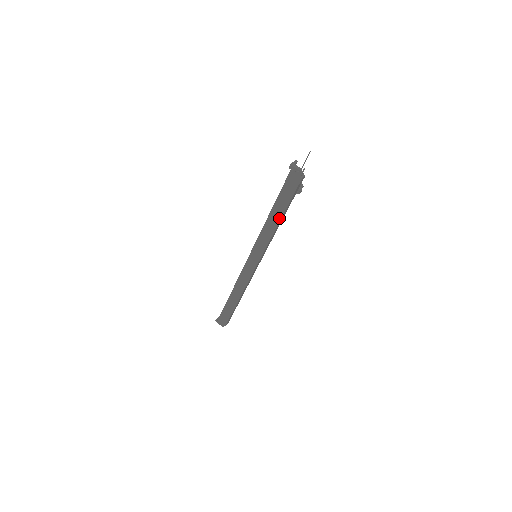
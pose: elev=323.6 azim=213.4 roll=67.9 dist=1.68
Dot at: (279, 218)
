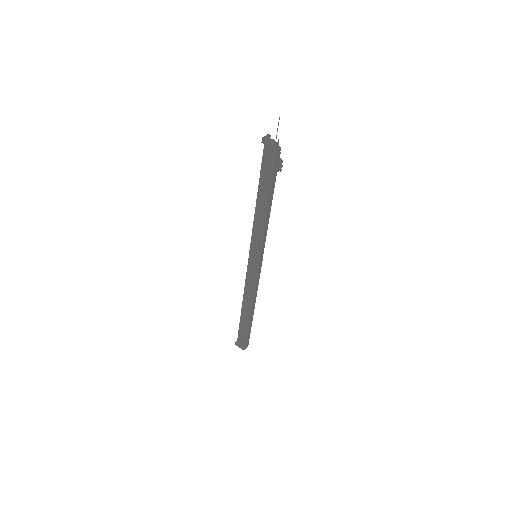
Dot at: (267, 203)
